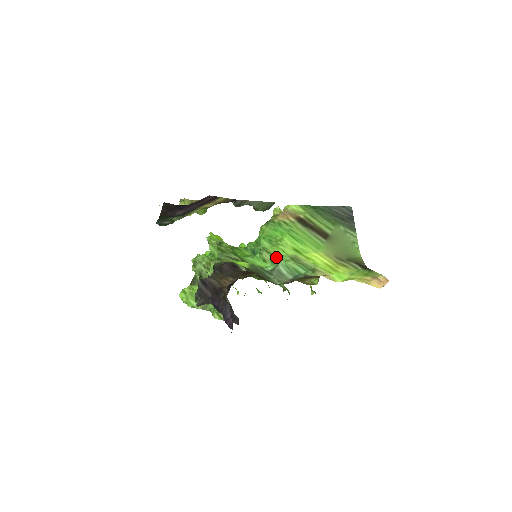
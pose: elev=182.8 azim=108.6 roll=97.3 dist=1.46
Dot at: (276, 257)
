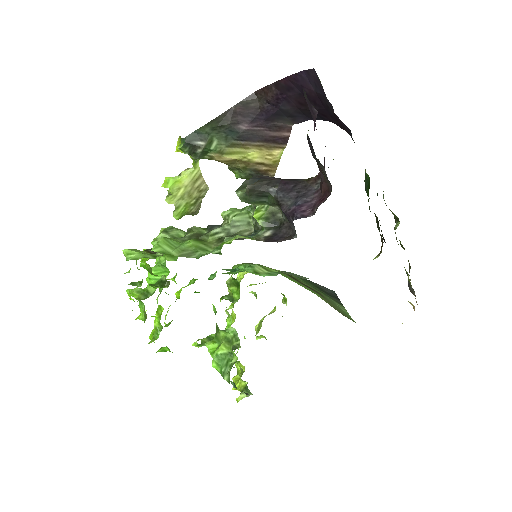
Dot at: (276, 271)
